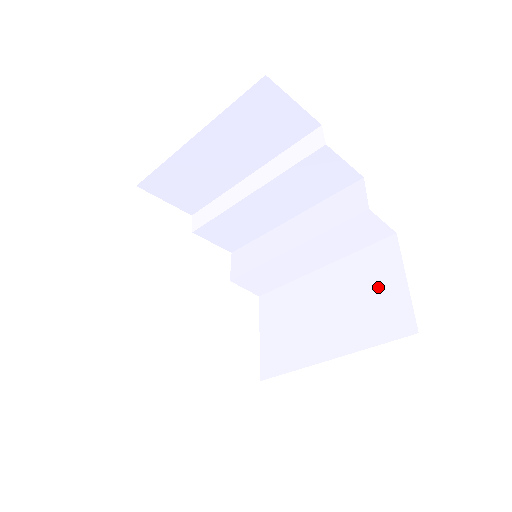
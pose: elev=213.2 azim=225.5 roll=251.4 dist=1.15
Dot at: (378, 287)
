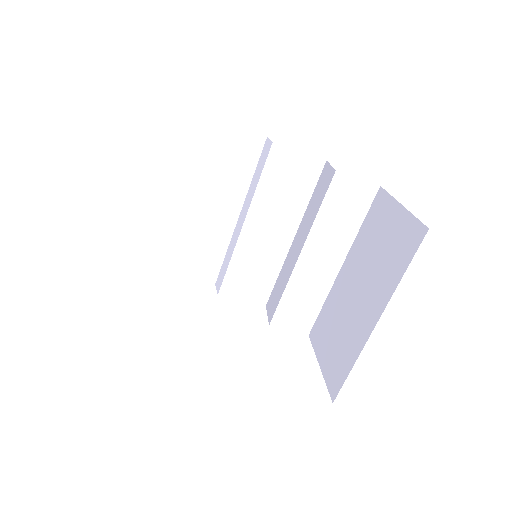
Dot at: (385, 232)
